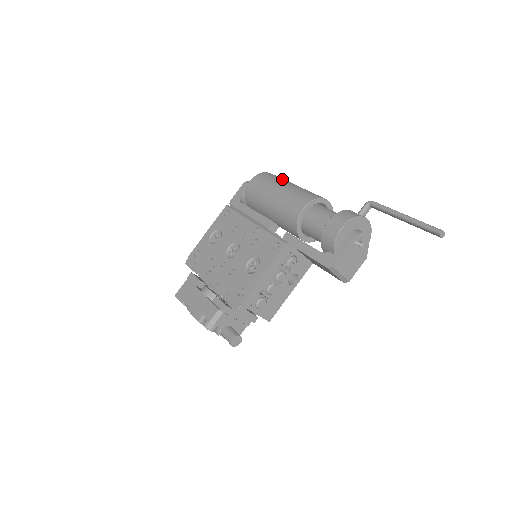
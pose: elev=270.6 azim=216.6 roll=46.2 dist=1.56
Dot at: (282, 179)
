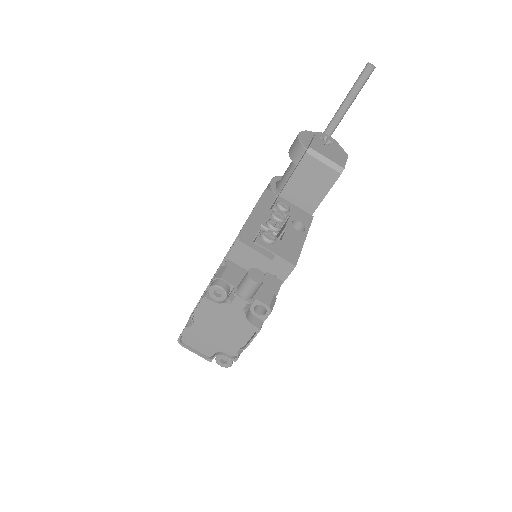
Dot at: occluded
